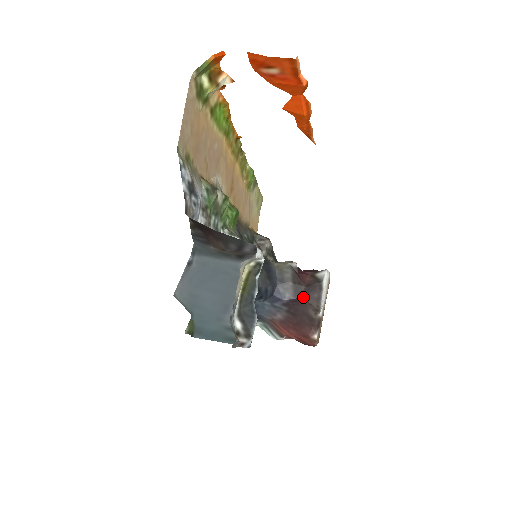
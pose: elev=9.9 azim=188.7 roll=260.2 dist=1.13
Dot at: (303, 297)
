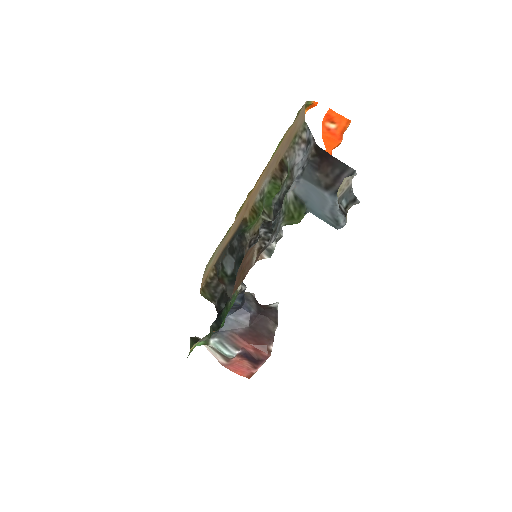
Dot at: (264, 314)
